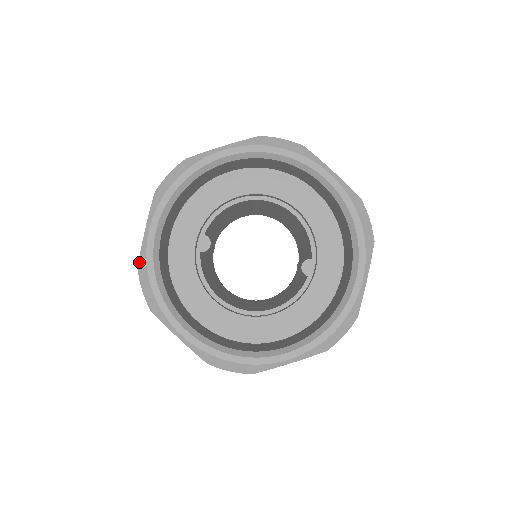
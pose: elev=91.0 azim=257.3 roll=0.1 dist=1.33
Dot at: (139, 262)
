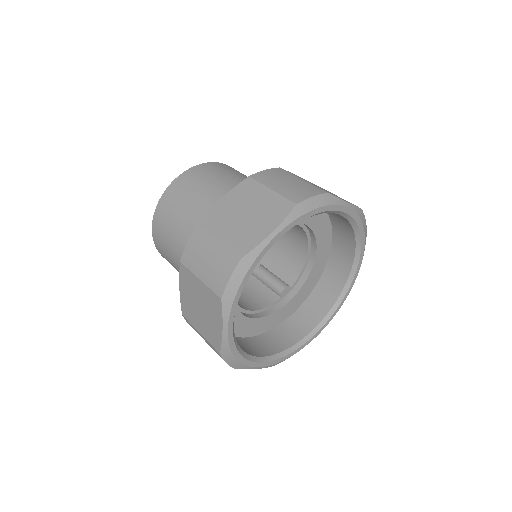
Dot at: (247, 255)
